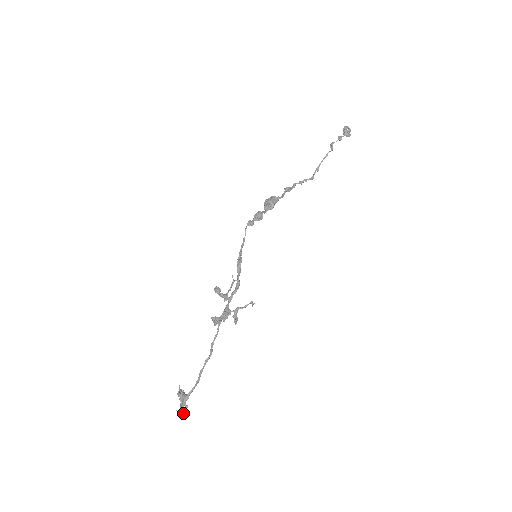
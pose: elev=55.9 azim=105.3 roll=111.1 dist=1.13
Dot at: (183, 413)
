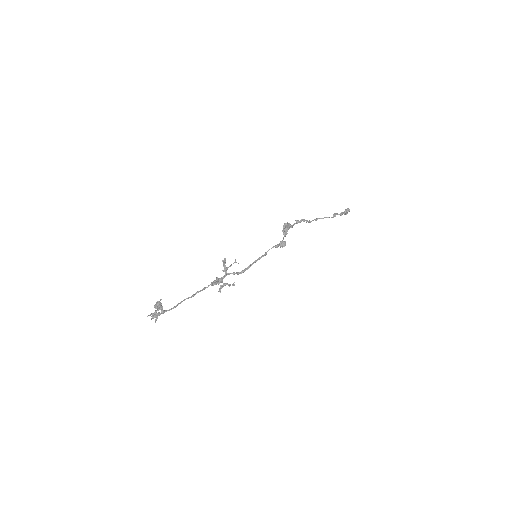
Dot at: (150, 315)
